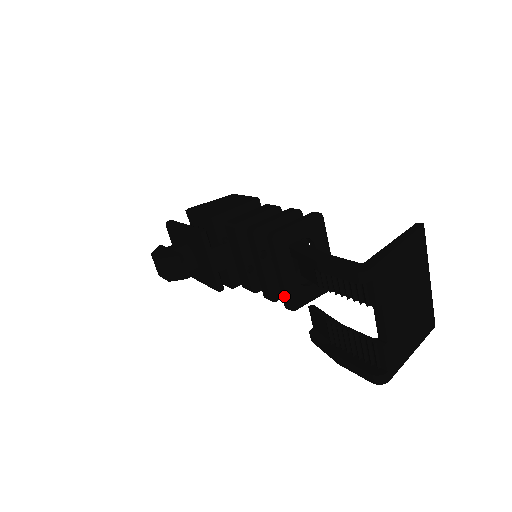
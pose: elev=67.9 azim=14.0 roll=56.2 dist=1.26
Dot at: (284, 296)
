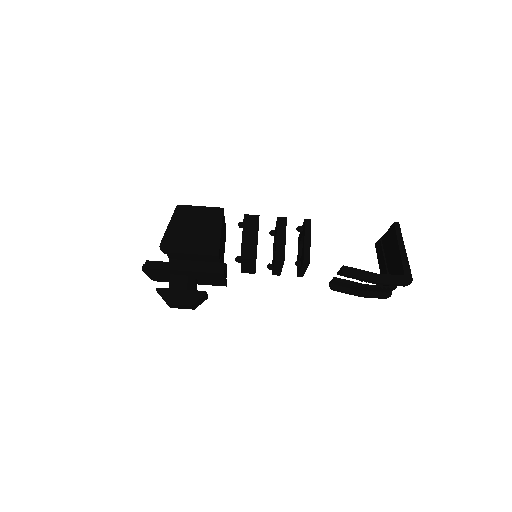
Dot at: (301, 275)
